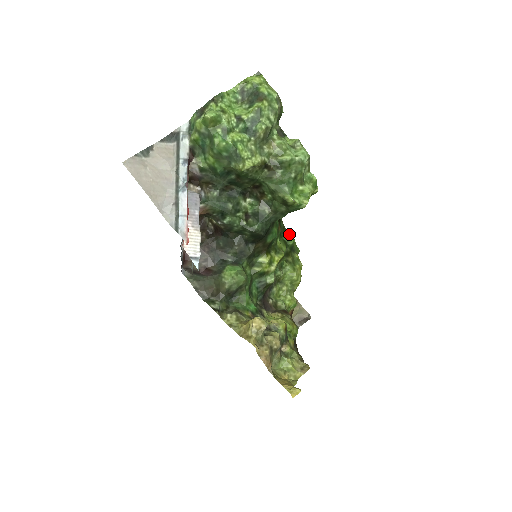
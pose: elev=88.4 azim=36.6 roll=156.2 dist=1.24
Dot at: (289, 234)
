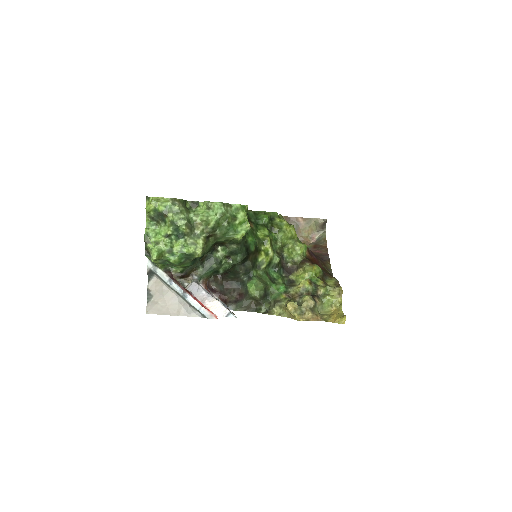
Dot at: (261, 215)
